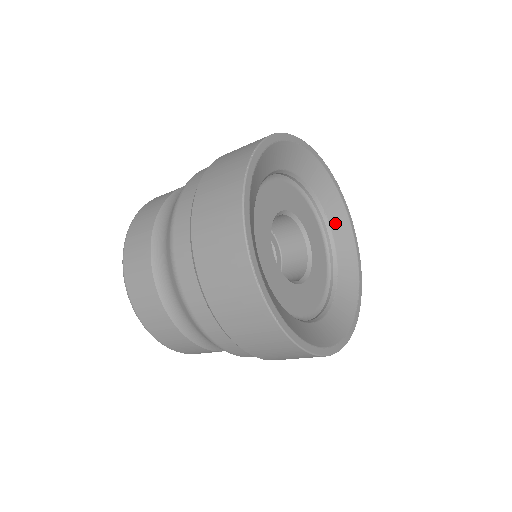
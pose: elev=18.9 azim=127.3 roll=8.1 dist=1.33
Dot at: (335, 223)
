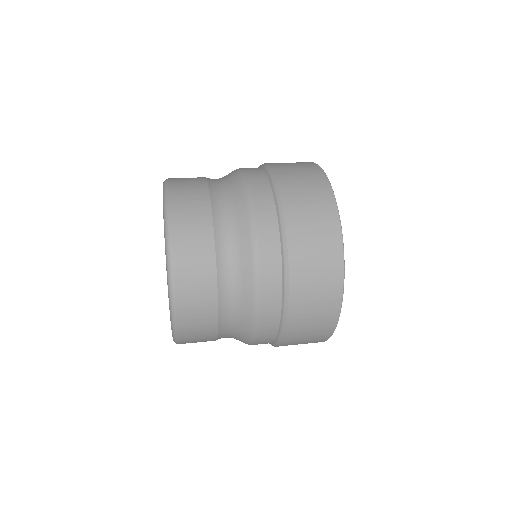
Dot at: occluded
